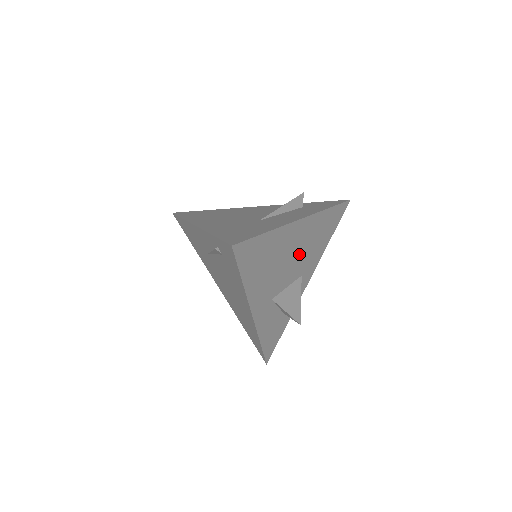
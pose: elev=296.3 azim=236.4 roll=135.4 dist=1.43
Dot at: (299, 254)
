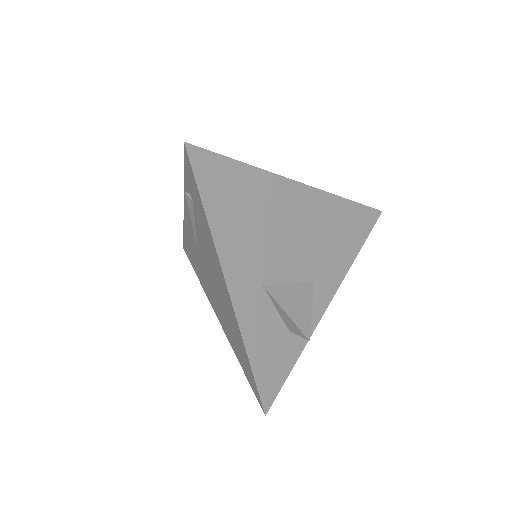
Dot at: (304, 239)
